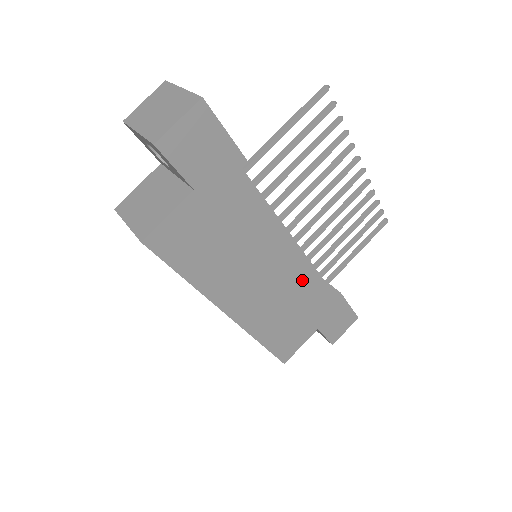
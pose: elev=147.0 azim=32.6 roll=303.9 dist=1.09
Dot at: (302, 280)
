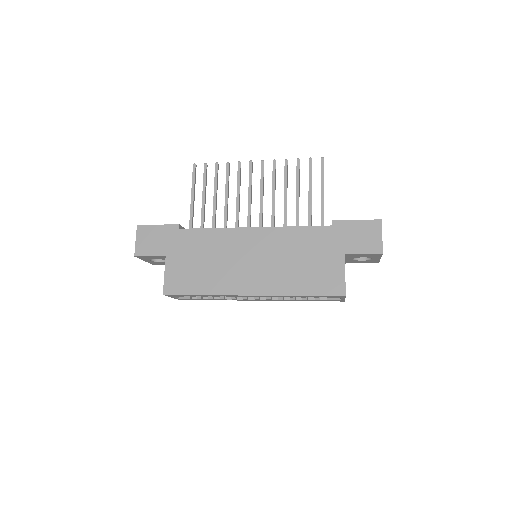
Dot at: (283, 240)
